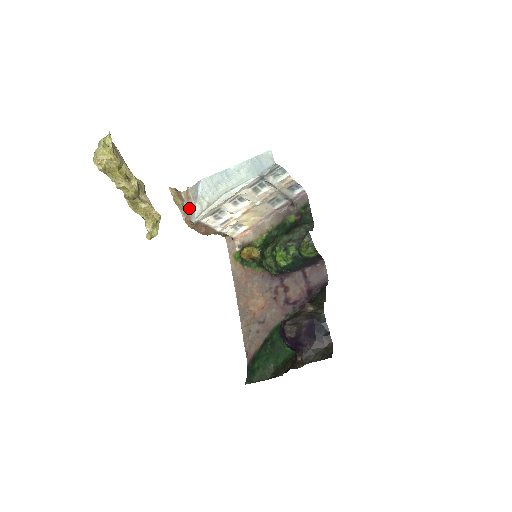
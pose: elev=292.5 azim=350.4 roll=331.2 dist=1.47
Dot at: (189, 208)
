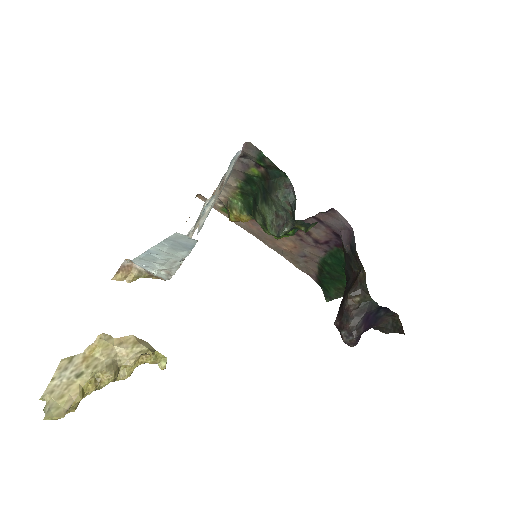
Dot at: occluded
